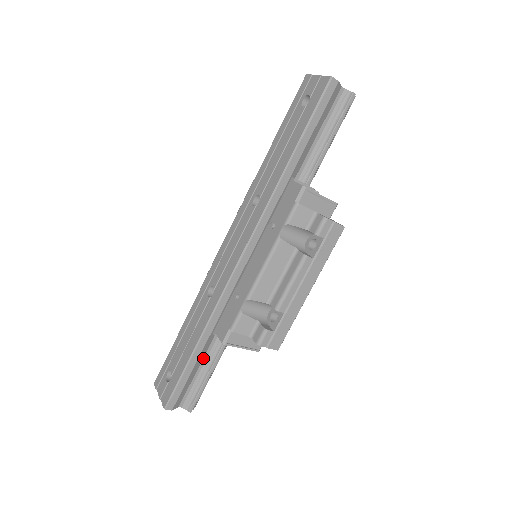
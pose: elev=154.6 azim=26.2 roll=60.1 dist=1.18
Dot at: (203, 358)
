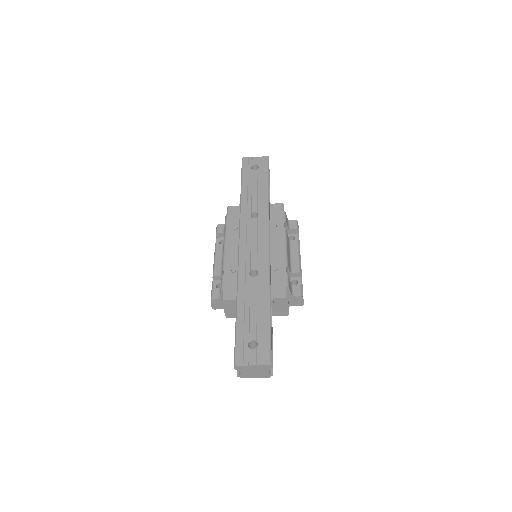
Dot at: occluded
